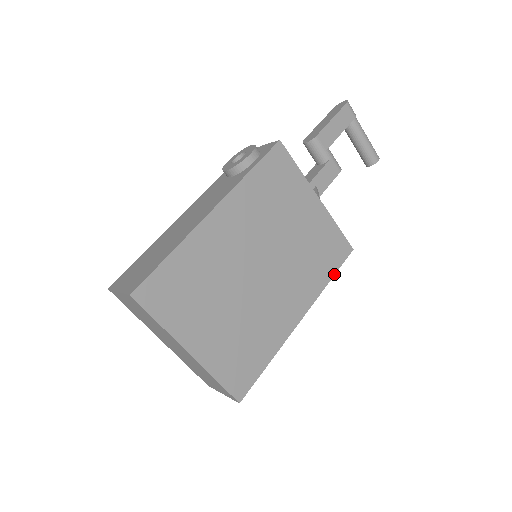
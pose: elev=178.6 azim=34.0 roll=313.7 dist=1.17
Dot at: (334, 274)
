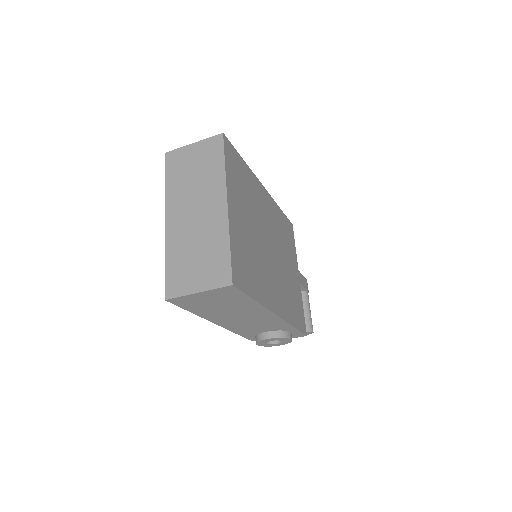
Dot at: (297, 328)
